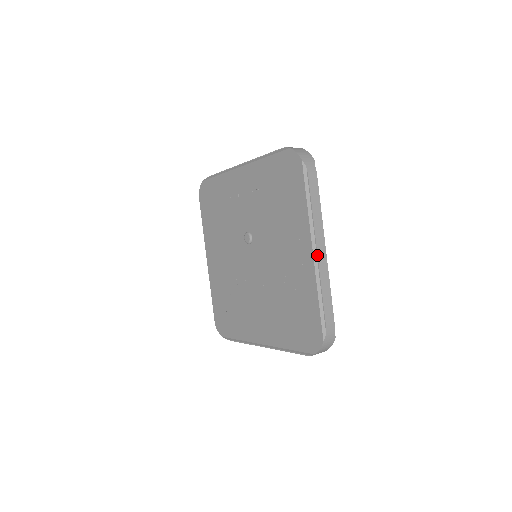
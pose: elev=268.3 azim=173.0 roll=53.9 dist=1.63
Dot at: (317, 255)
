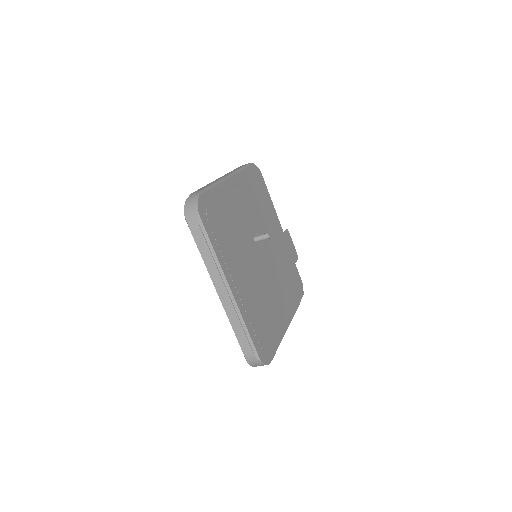
Dot at: (219, 298)
